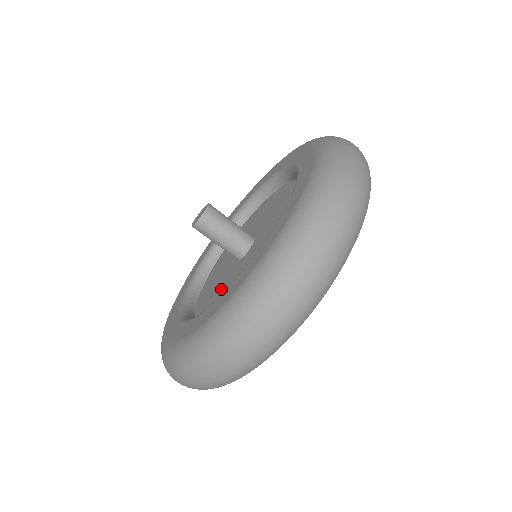
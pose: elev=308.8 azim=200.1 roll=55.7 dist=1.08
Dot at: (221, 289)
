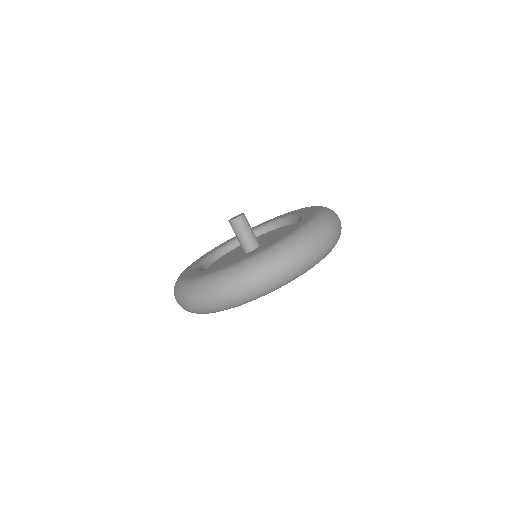
Dot at: occluded
